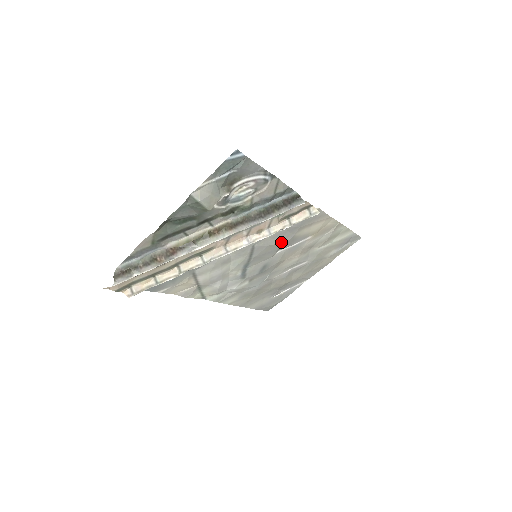
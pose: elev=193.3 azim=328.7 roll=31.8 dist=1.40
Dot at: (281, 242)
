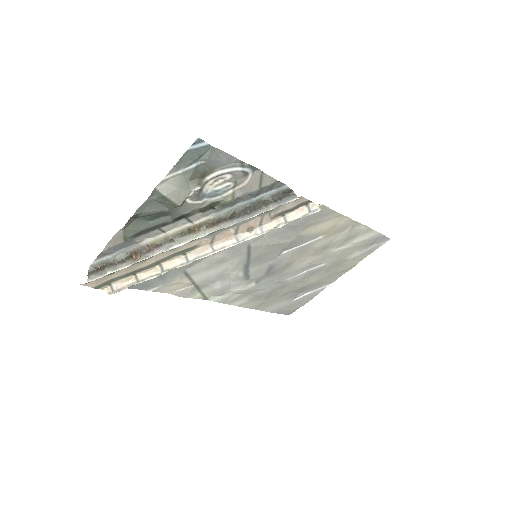
Dot at: (283, 241)
